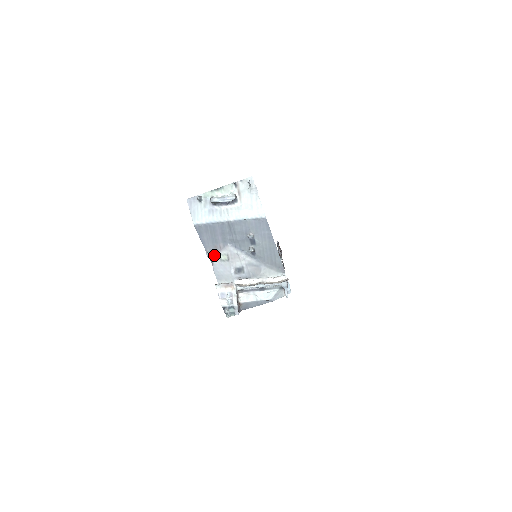
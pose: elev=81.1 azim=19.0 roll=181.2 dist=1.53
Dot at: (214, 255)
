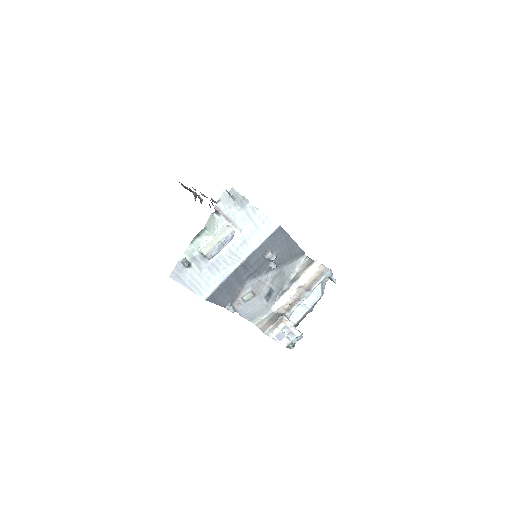
Dot at: (234, 303)
